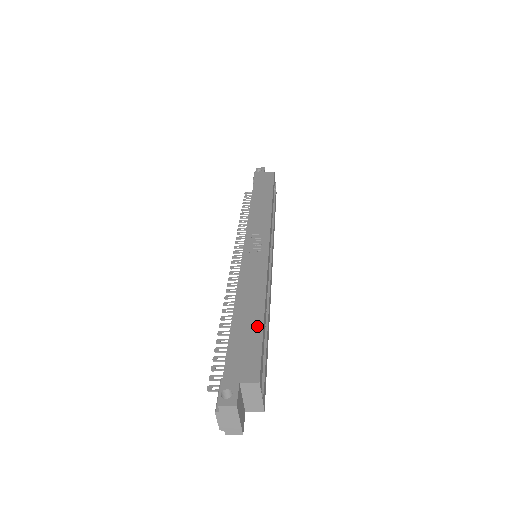
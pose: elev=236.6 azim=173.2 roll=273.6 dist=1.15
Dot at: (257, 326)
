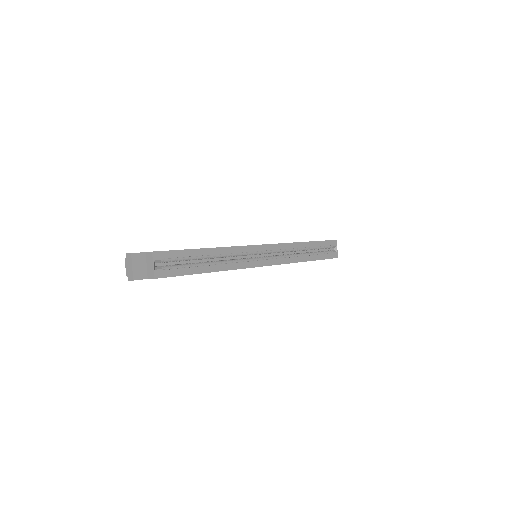
Dot at: (189, 249)
